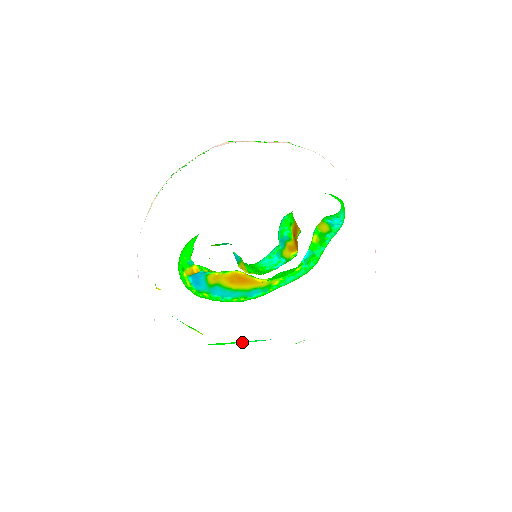
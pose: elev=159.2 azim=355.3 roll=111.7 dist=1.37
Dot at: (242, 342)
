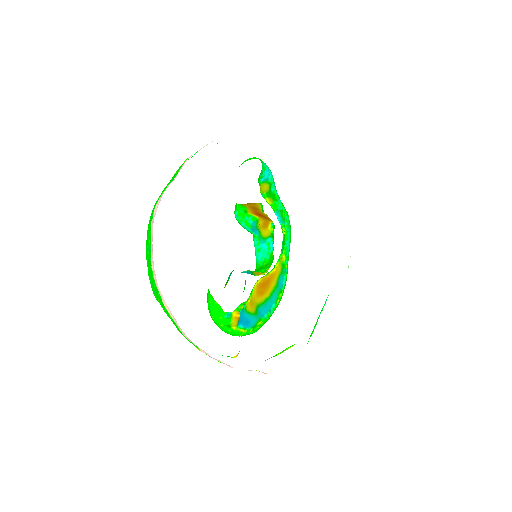
Dot at: (319, 315)
